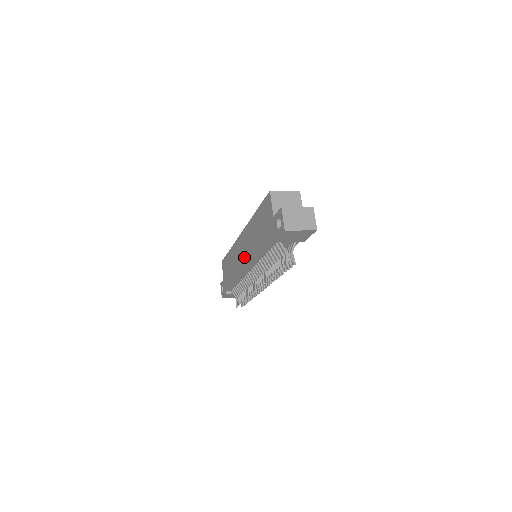
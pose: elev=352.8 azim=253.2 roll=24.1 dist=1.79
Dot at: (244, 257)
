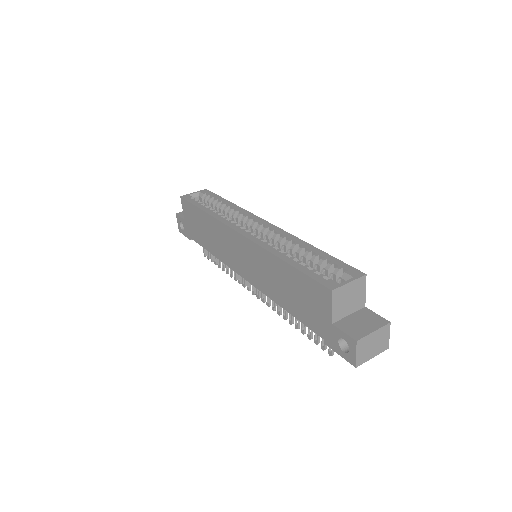
Dot at: (243, 266)
